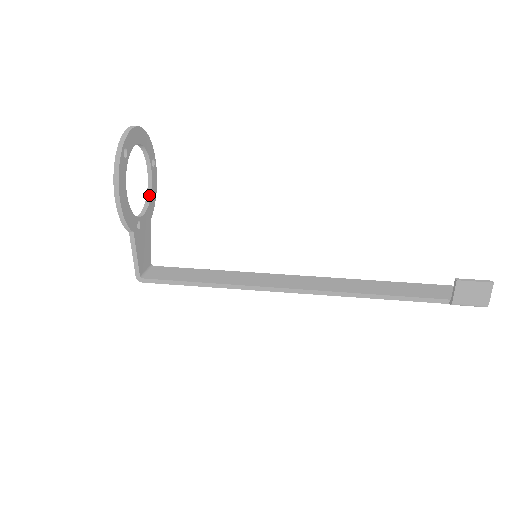
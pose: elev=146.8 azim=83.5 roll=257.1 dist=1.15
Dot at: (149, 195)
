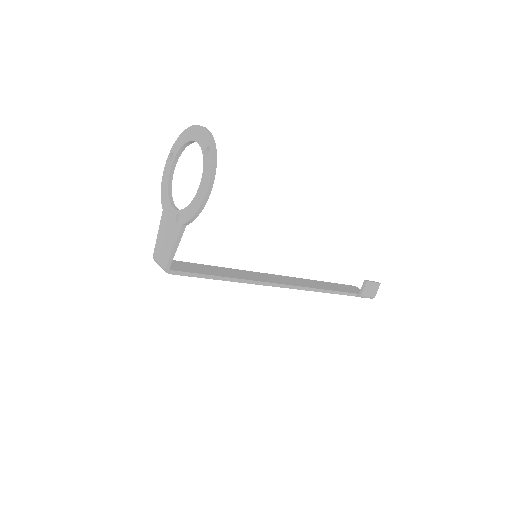
Dot at: (170, 188)
